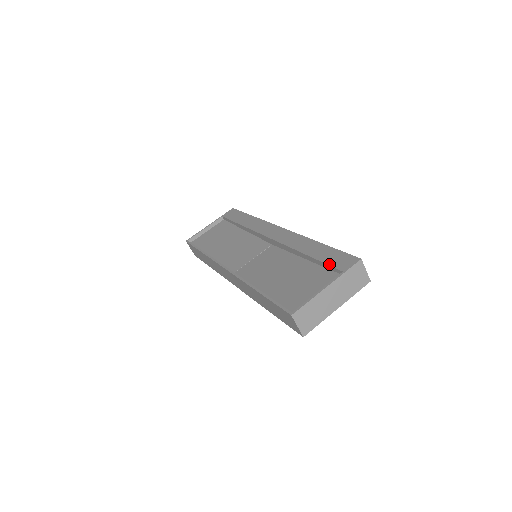
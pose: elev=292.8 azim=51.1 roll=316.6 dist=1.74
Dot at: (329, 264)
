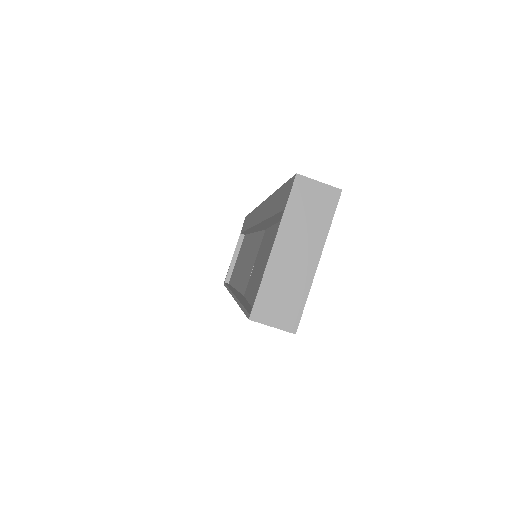
Dot at: (277, 212)
